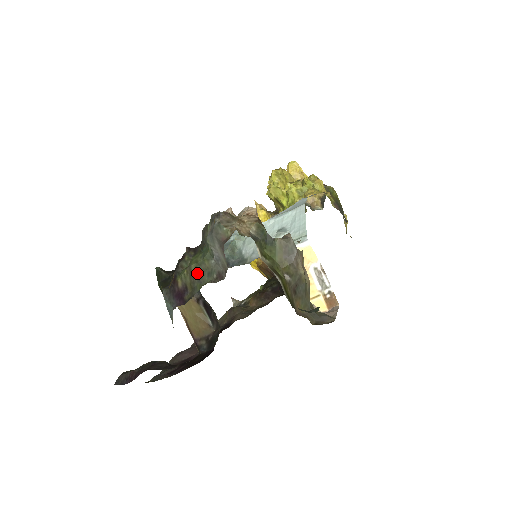
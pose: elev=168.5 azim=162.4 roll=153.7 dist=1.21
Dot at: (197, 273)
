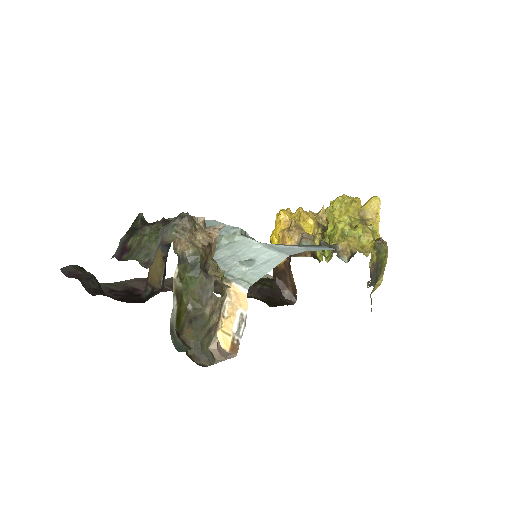
Dot at: (142, 246)
